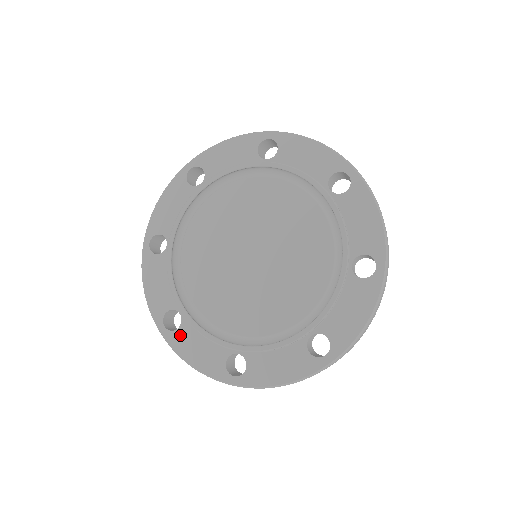
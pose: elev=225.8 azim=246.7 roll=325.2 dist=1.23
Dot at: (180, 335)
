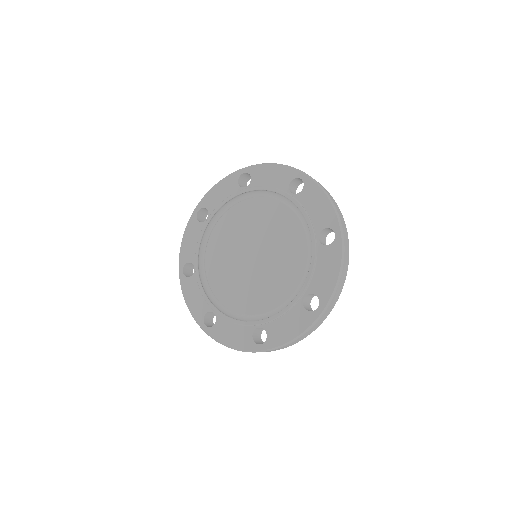
Dot at: (217, 328)
